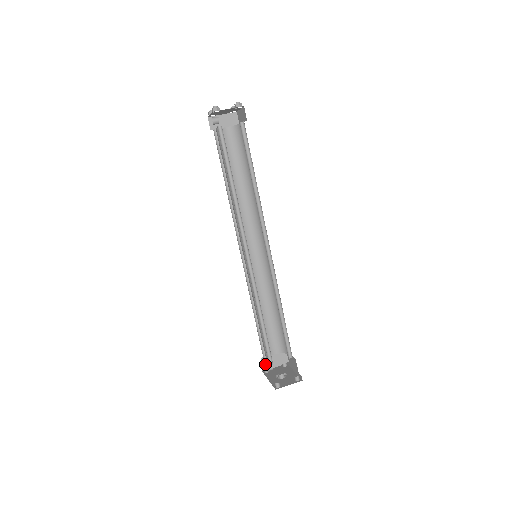
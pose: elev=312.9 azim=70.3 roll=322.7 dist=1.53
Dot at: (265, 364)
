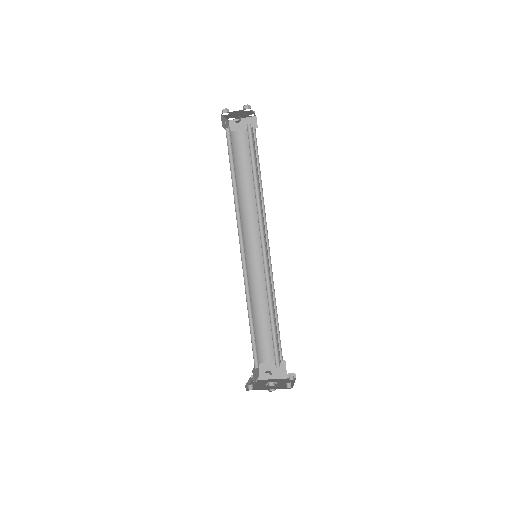
Dot at: (254, 378)
